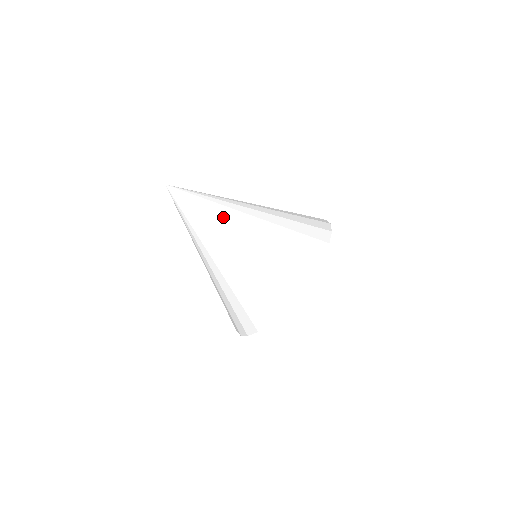
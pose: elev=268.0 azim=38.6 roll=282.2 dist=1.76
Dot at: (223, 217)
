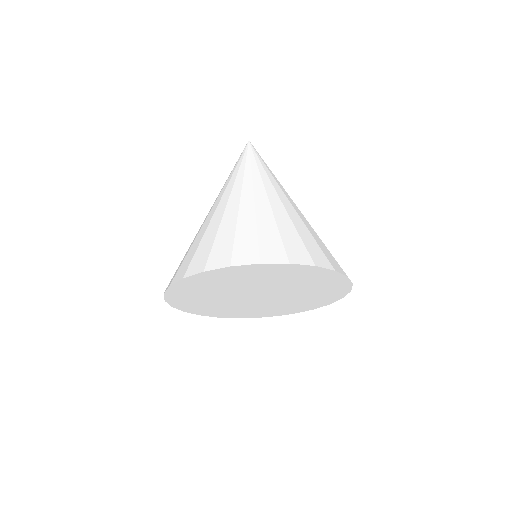
Dot at: (265, 180)
